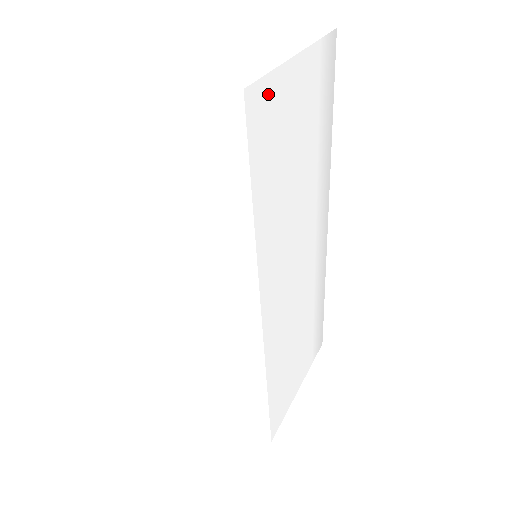
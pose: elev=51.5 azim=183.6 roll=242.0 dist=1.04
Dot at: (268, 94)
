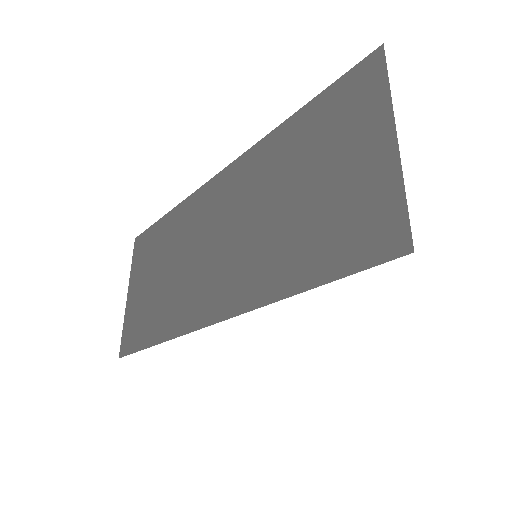
Dot at: occluded
